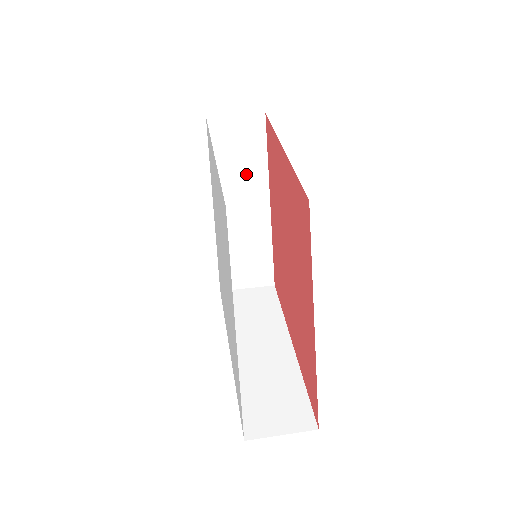
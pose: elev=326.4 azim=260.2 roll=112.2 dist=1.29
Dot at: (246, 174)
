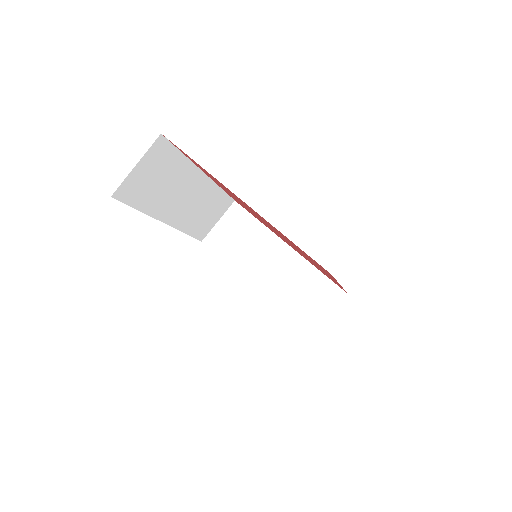
Dot at: (175, 183)
